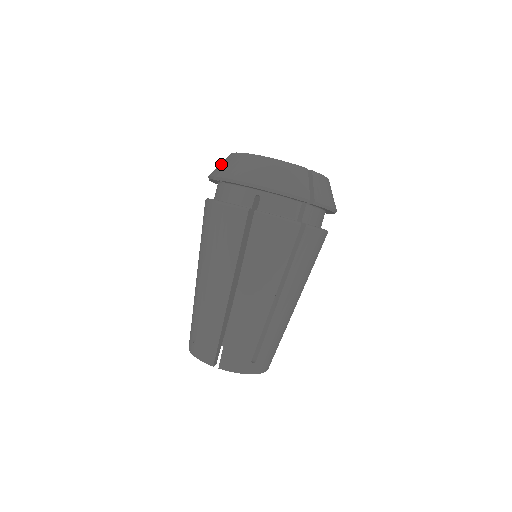
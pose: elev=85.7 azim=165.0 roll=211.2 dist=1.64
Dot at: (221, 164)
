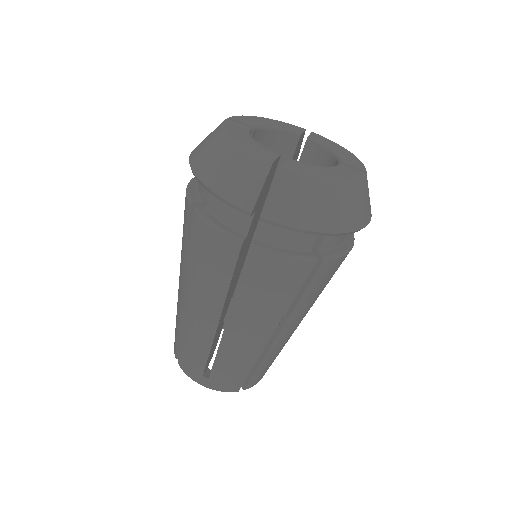
Dot at: (248, 181)
